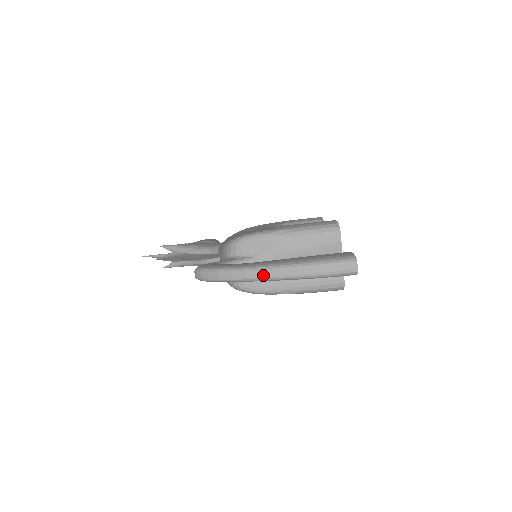
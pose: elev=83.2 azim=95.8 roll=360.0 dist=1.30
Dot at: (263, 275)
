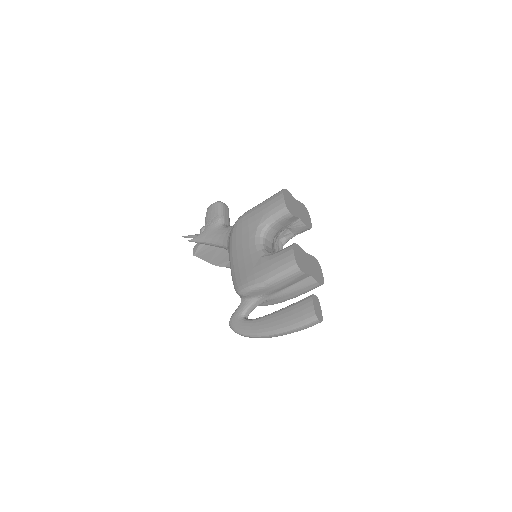
Dot at: (269, 337)
